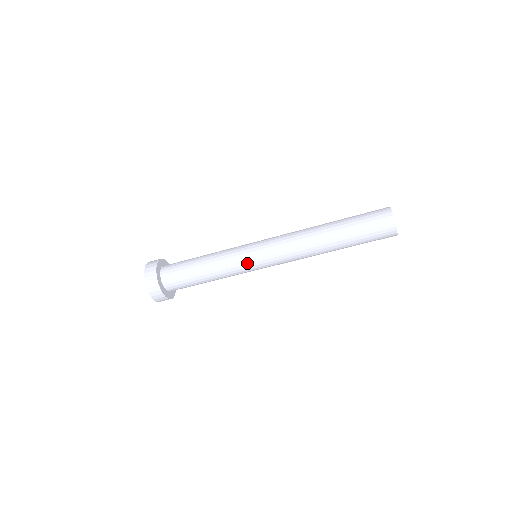
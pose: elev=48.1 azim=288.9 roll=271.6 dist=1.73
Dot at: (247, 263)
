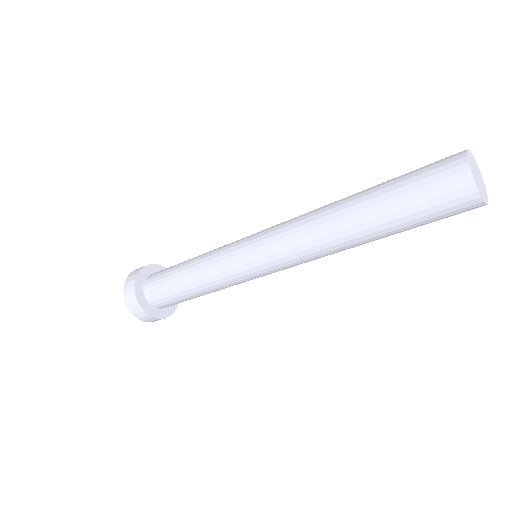
Dot at: (242, 275)
